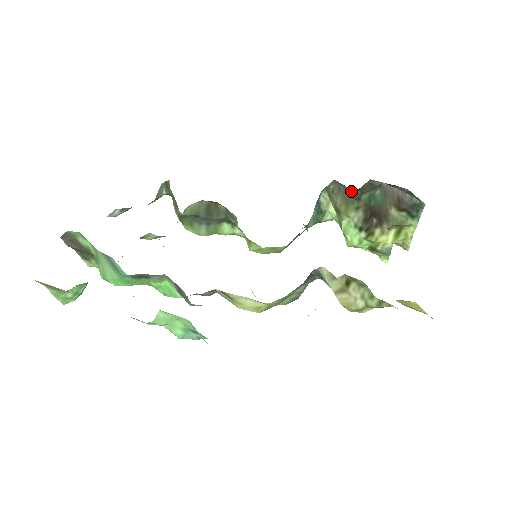
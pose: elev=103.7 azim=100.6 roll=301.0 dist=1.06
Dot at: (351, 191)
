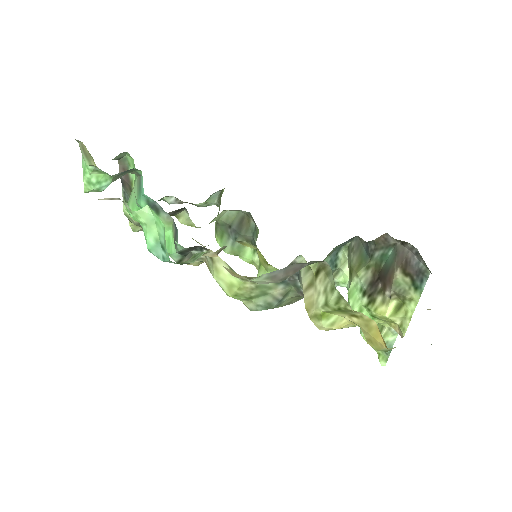
Dot at: (367, 246)
